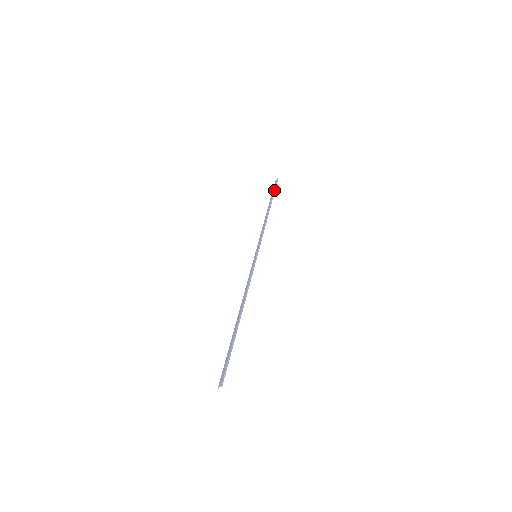
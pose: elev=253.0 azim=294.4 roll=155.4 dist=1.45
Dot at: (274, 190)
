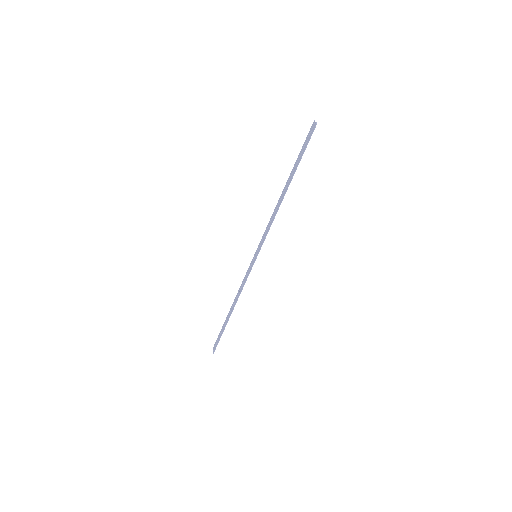
Dot at: (301, 158)
